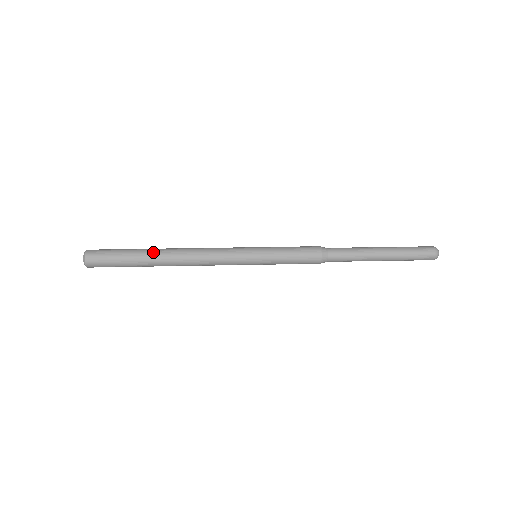
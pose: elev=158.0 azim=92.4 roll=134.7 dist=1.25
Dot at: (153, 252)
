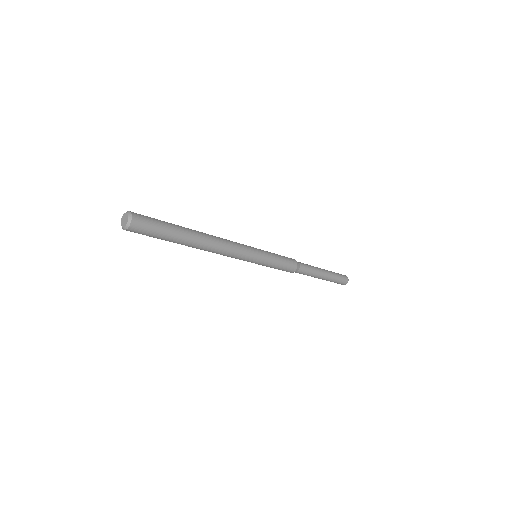
Dot at: occluded
